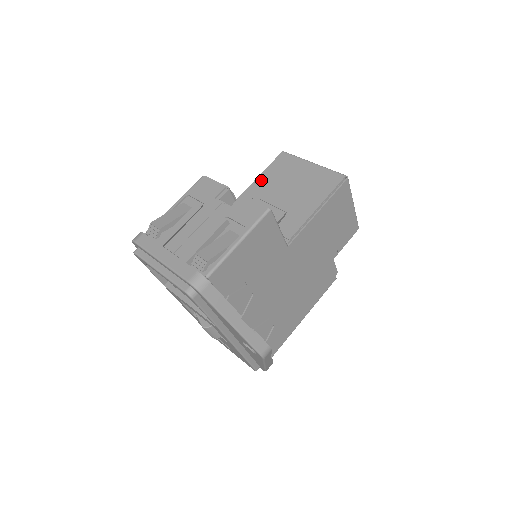
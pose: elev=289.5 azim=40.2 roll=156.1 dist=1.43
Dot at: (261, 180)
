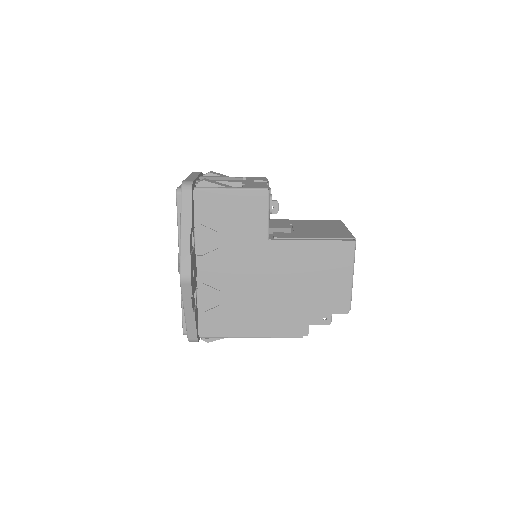
Dot at: (307, 221)
